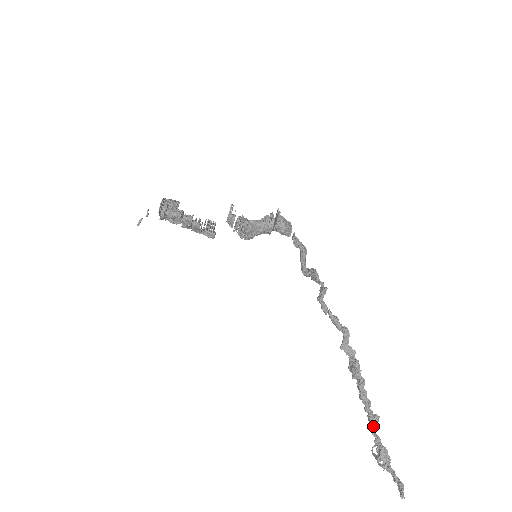
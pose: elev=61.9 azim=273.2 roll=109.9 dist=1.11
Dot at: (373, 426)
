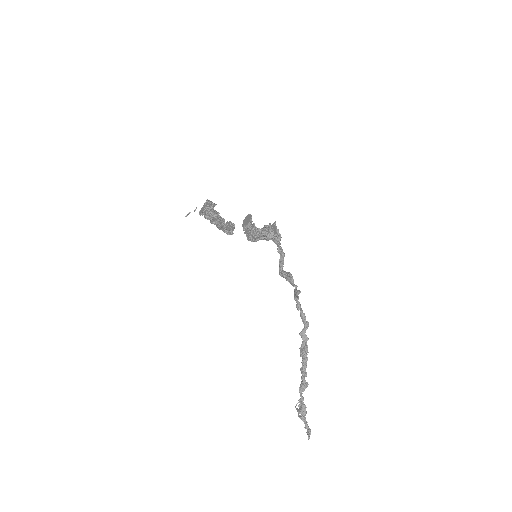
Dot at: (302, 390)
